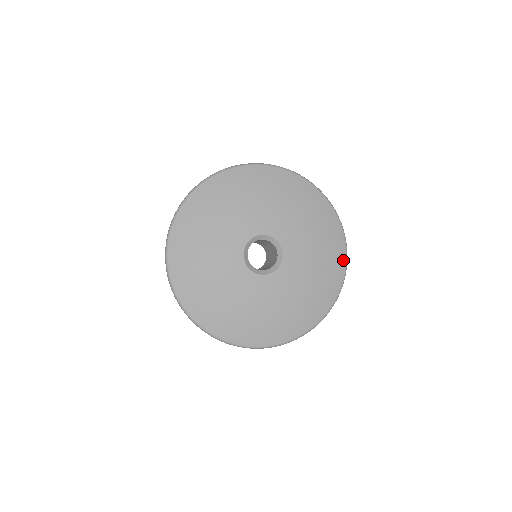
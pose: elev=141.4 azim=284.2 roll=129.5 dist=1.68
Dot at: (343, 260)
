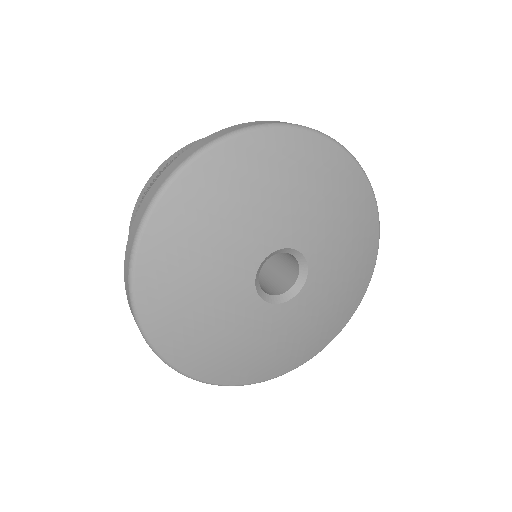
Dot at: (371, 270)
